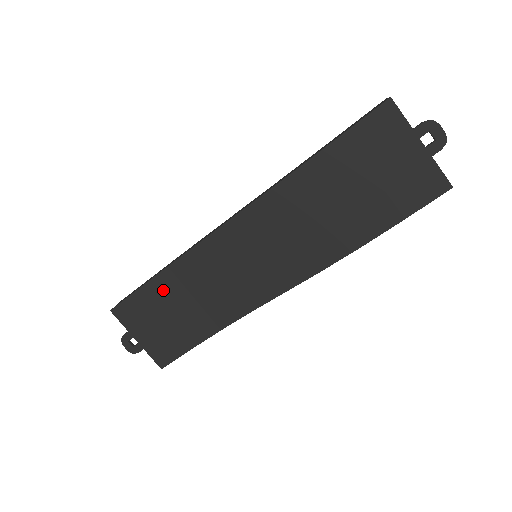
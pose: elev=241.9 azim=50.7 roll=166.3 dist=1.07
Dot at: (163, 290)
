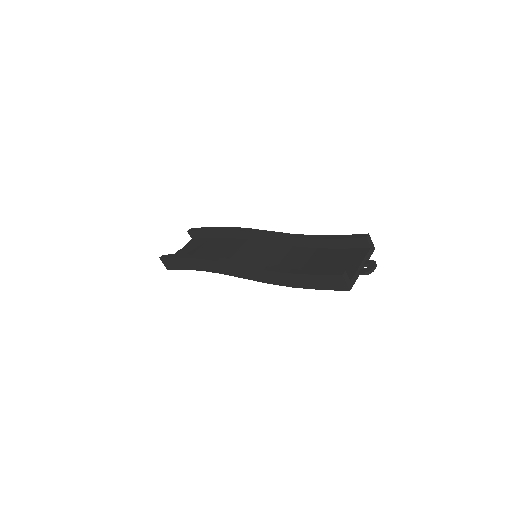
Dot at: occluded
